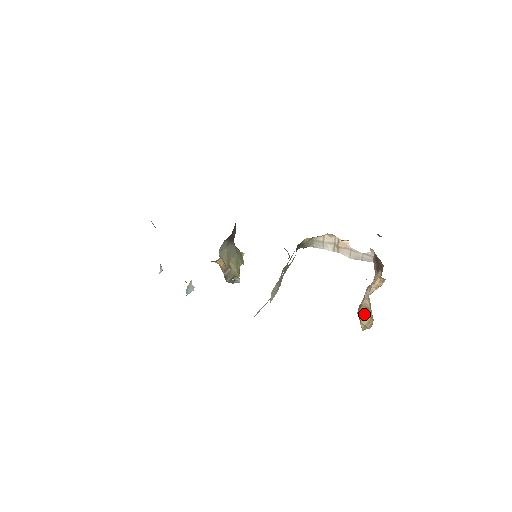
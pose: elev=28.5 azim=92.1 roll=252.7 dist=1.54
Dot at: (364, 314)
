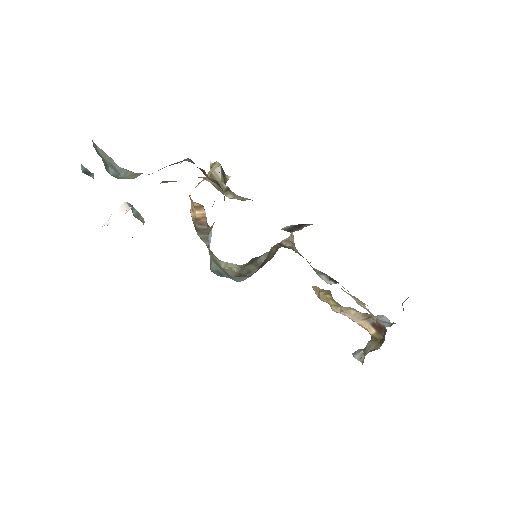
Dot at: (326, 302)
